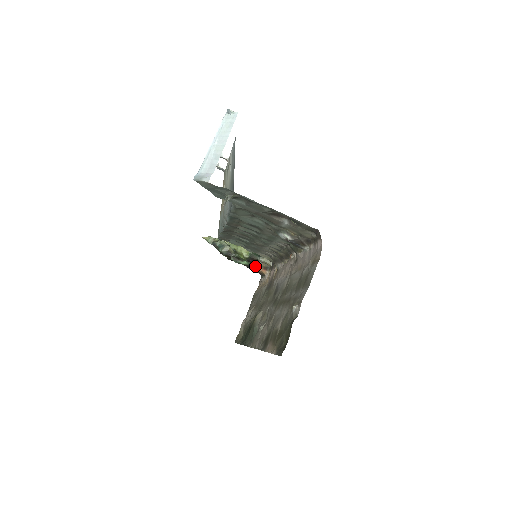
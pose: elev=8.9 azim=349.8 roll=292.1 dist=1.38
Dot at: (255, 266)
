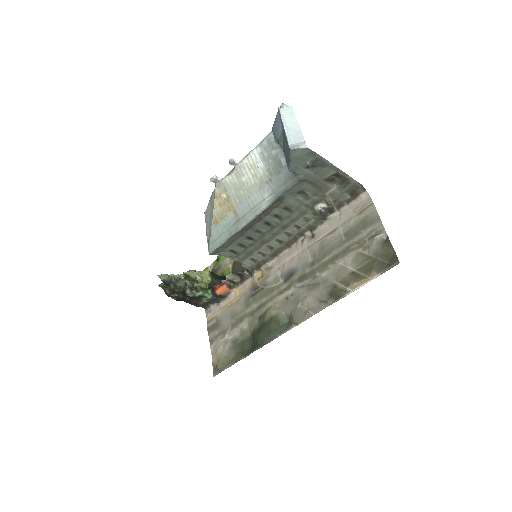
Dot at: (221, 287)
